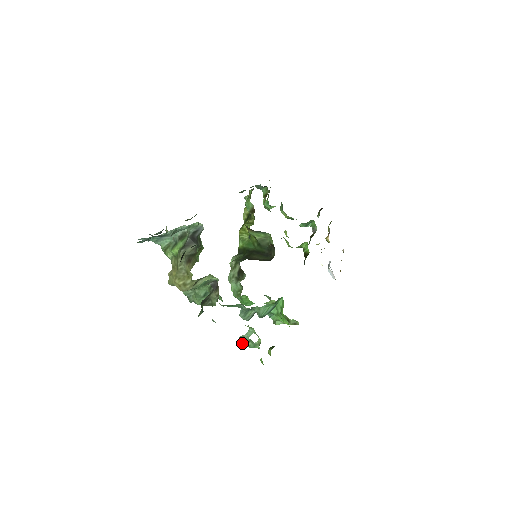
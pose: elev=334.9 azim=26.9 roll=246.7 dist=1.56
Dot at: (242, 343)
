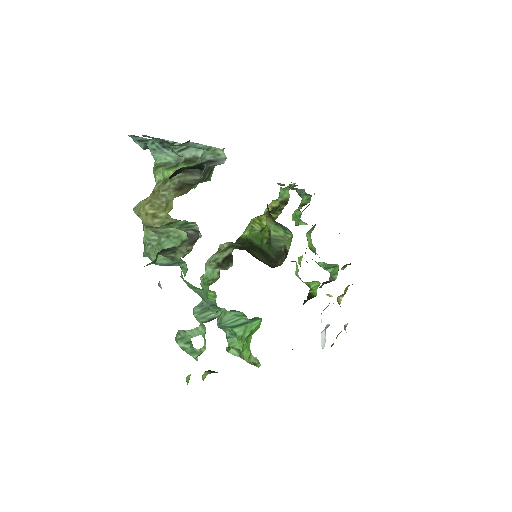
Dot at: (177, 339)
